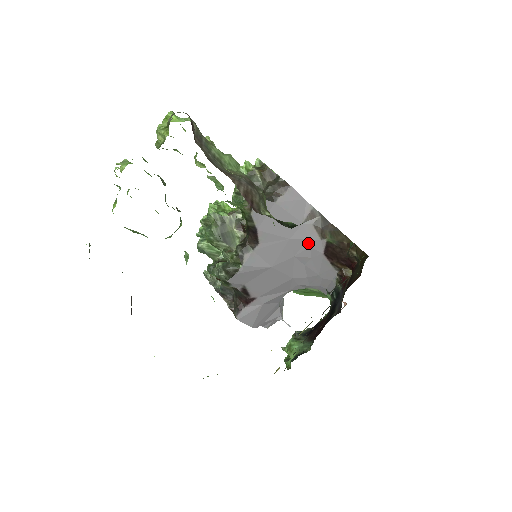
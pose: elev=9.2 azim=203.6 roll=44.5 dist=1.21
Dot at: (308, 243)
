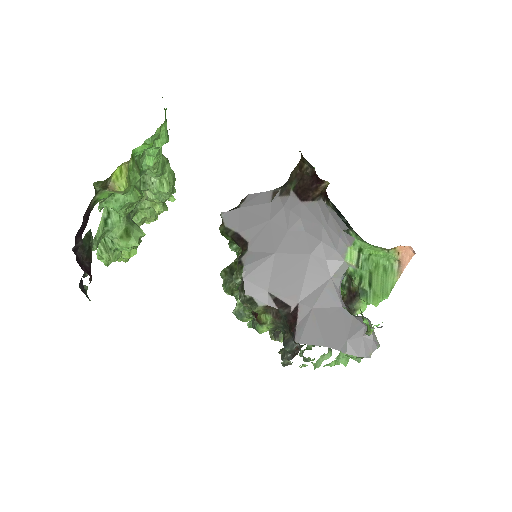
Dot at: (286, 210)
